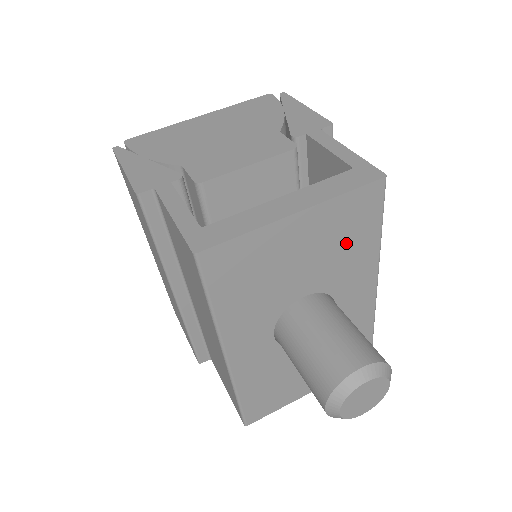
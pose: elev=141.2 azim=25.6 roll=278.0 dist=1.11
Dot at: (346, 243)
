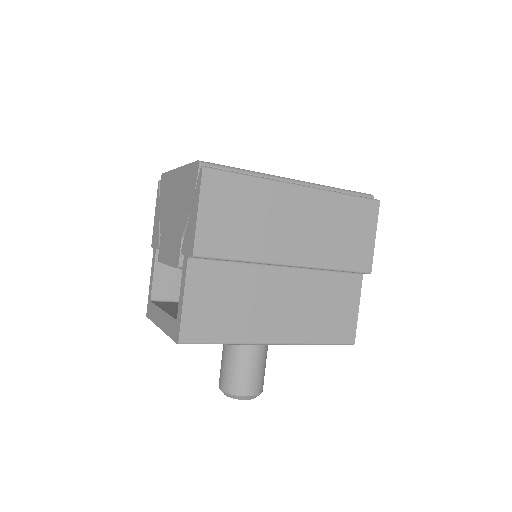
Dot at: occluded
